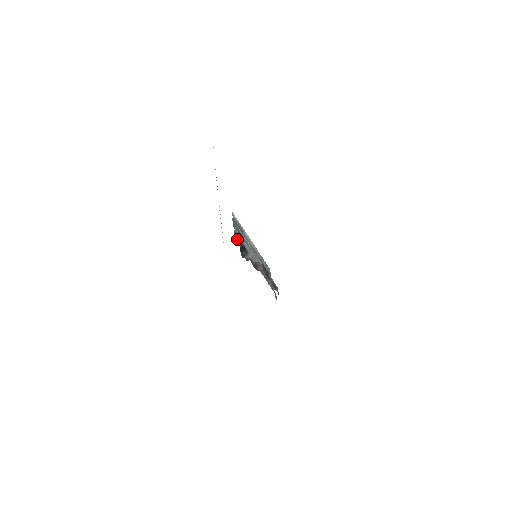
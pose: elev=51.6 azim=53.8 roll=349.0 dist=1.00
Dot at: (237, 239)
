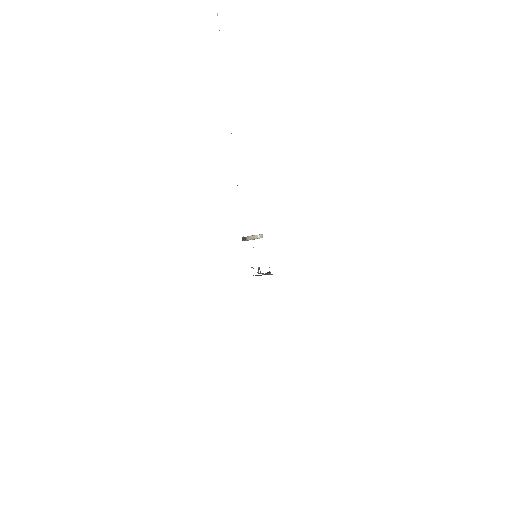
Dot at: occluded
